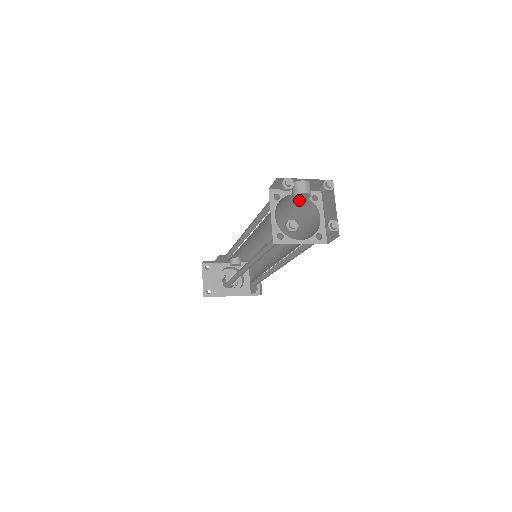
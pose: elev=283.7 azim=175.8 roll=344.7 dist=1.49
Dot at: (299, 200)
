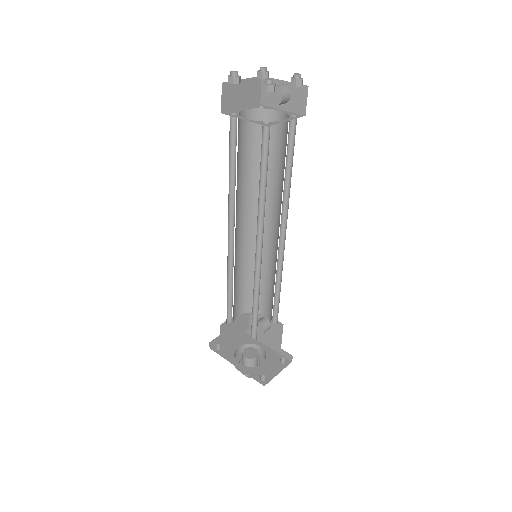
Dot at: (284, 126)
